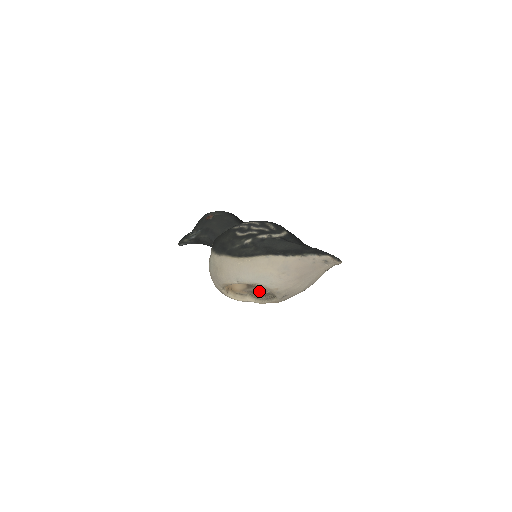
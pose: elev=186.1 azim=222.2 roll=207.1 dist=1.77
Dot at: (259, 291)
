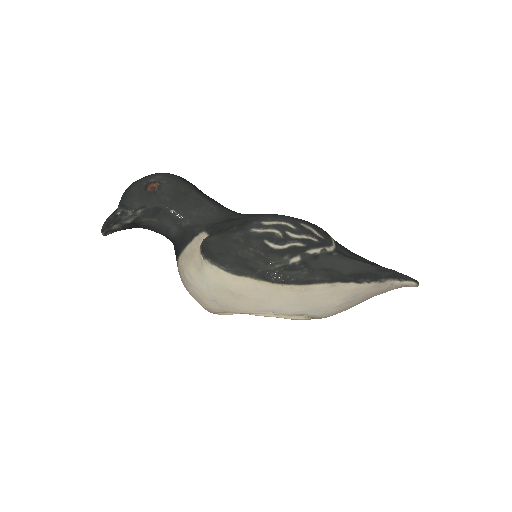
Dot at: occluded
